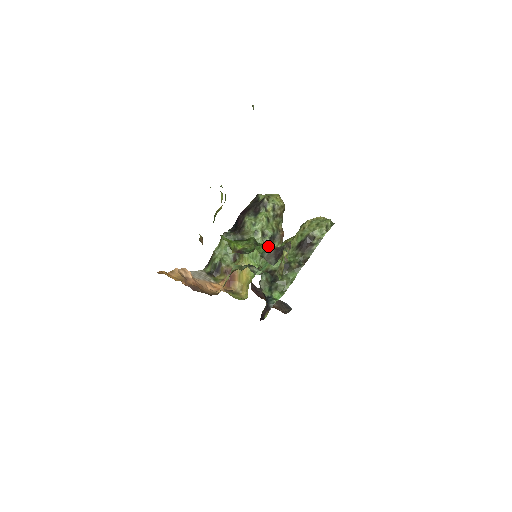
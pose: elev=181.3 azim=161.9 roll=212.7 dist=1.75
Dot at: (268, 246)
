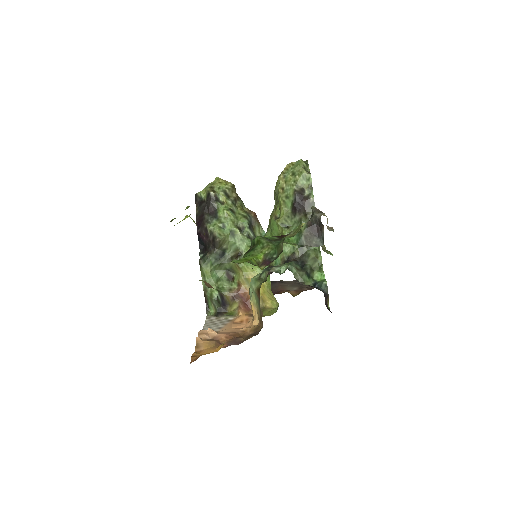
Dot at: (253, 237)
